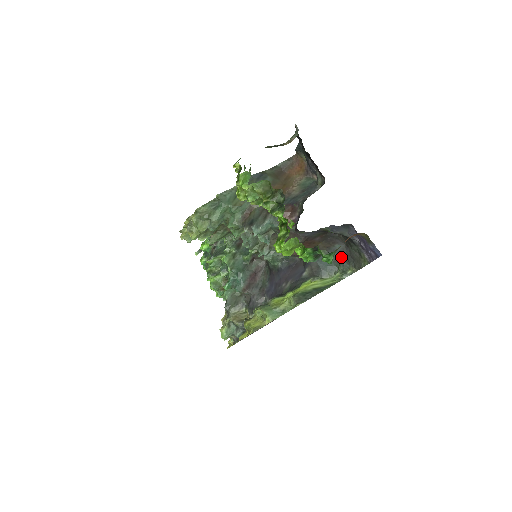
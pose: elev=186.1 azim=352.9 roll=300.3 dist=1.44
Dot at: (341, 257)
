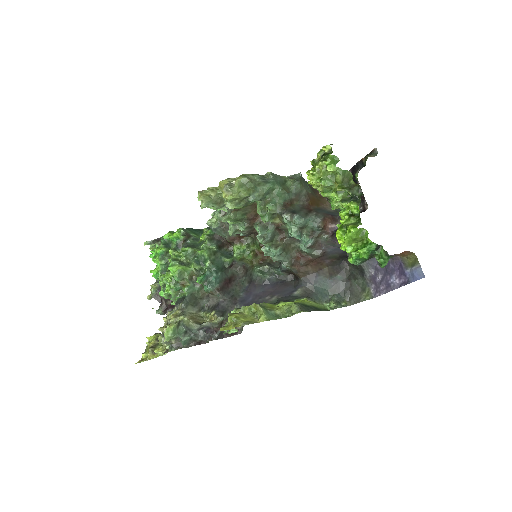
Dot at: (338, 288)
